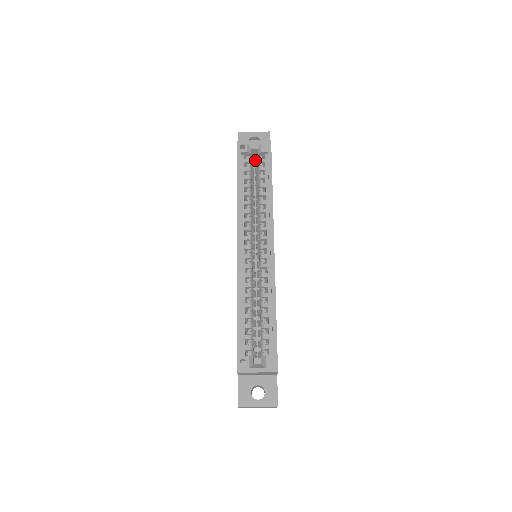
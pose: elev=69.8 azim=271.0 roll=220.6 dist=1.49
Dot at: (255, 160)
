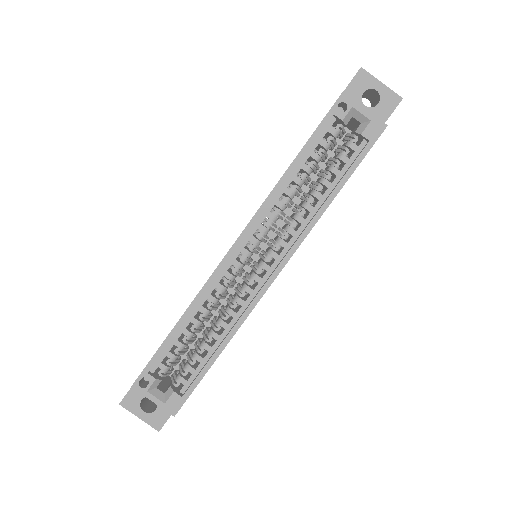
Dot at: (347, 133)
